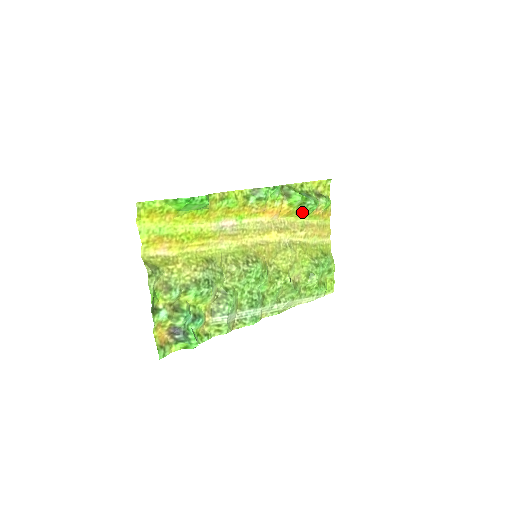
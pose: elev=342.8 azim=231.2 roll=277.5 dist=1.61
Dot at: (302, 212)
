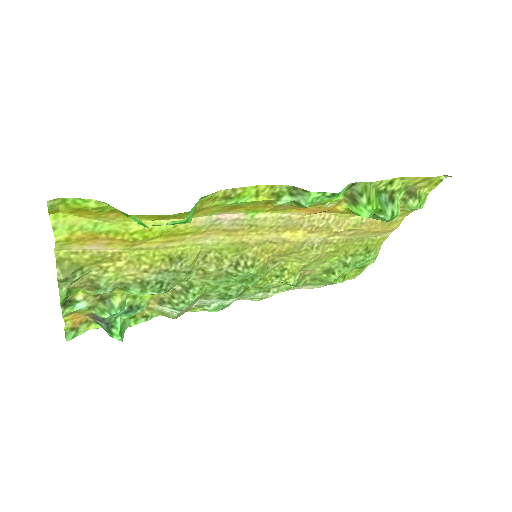
Dot at: occluded
